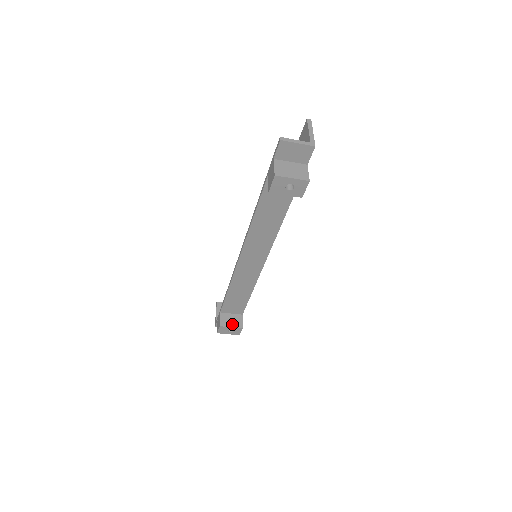
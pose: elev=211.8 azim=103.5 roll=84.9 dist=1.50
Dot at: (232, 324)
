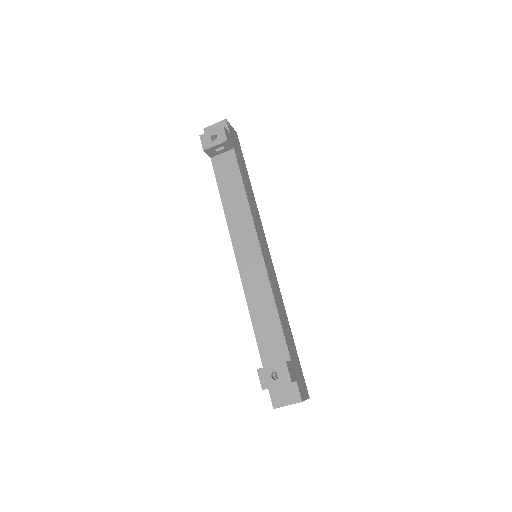
Dot at: (273, 365)
